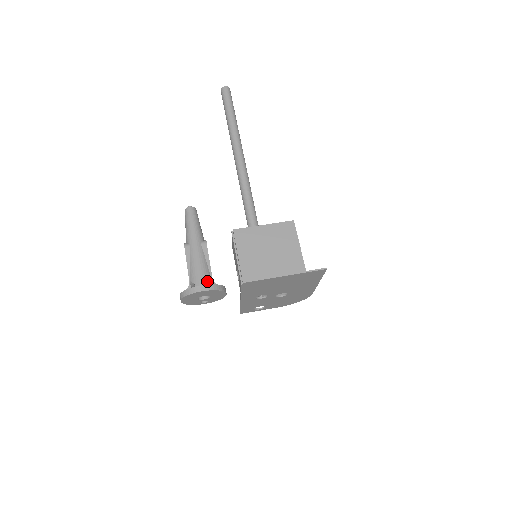
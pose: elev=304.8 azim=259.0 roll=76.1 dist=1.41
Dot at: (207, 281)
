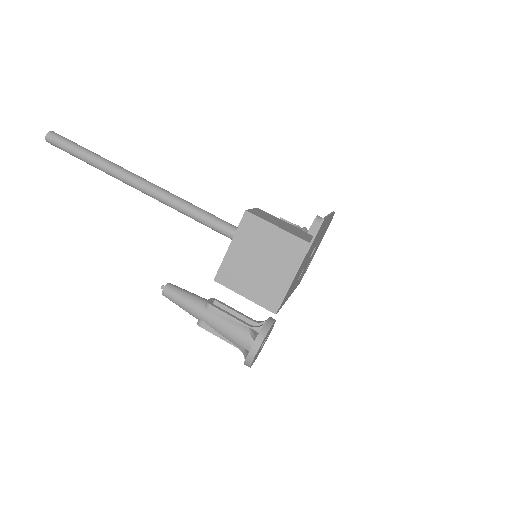
Dot at: (249, 336)
